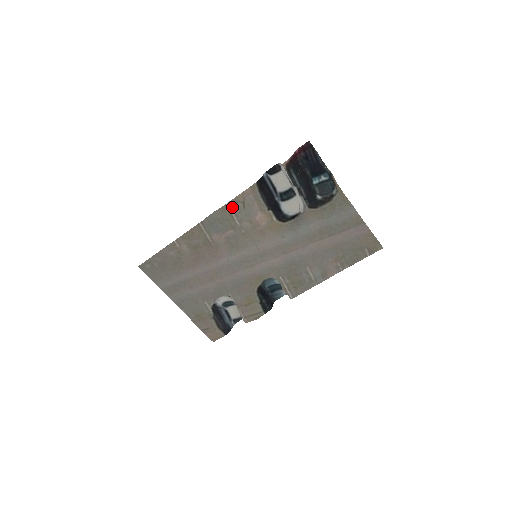
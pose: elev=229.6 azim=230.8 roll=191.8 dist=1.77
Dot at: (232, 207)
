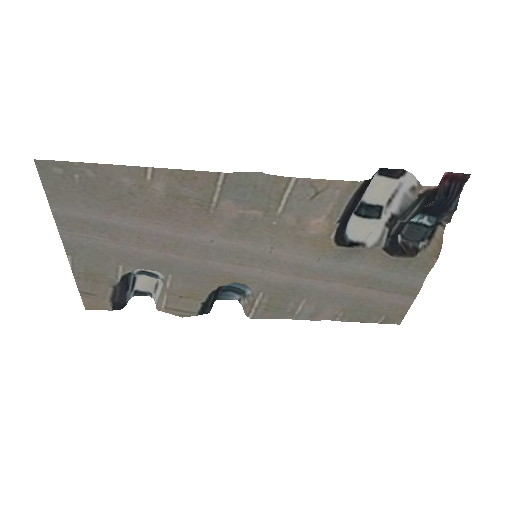
Dot at: (296, 187)
